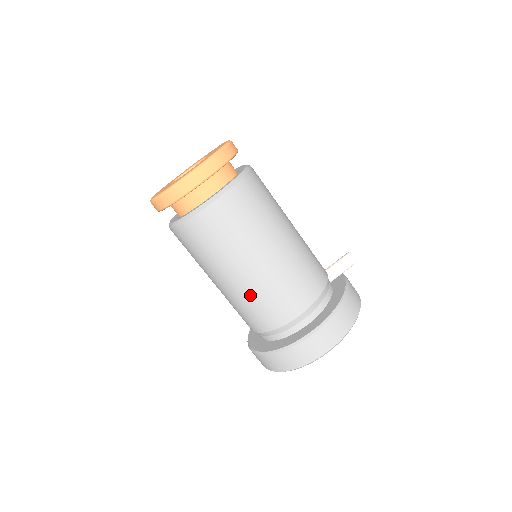
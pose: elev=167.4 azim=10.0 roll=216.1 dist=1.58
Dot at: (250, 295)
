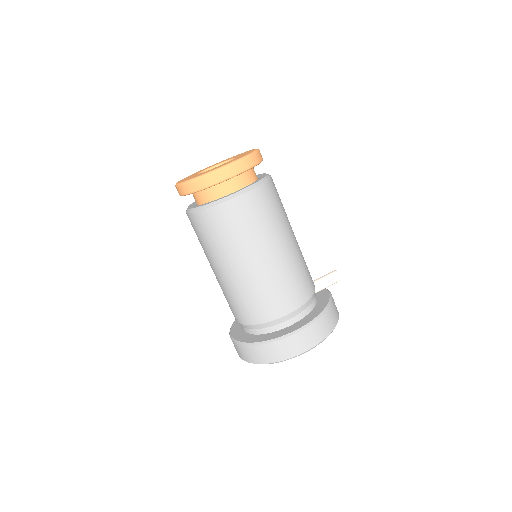
Dot at: (249, 287)
